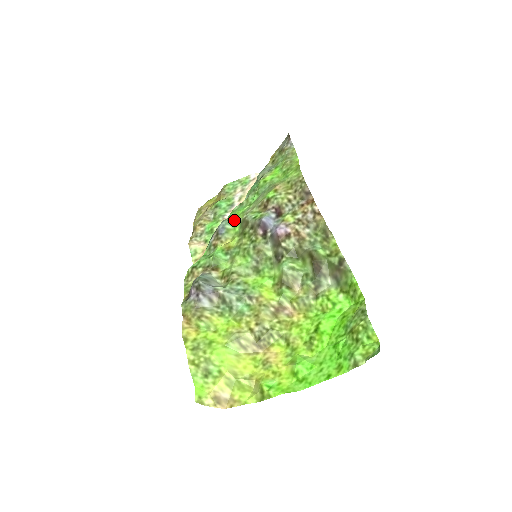
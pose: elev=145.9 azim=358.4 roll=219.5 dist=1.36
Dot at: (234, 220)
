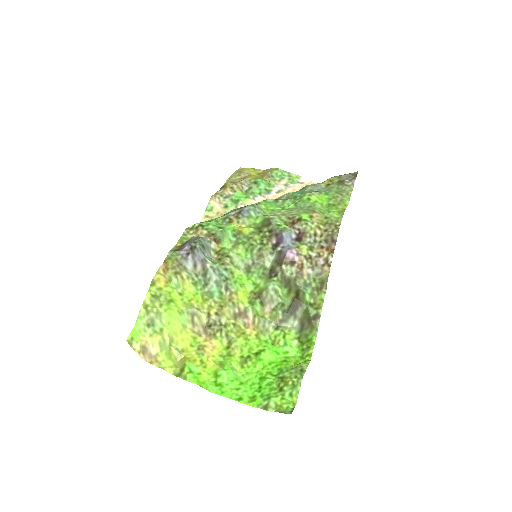
Dot at: (261, 211)
